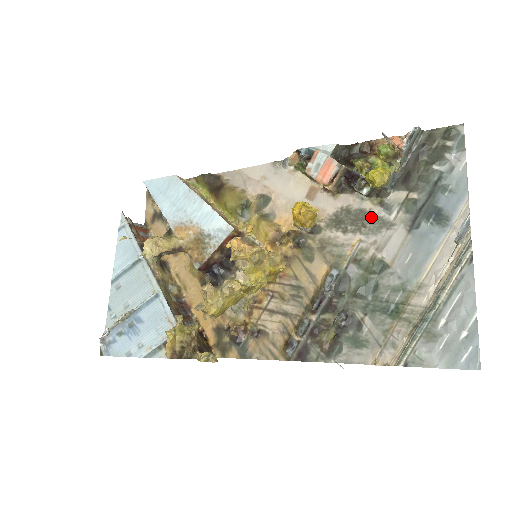
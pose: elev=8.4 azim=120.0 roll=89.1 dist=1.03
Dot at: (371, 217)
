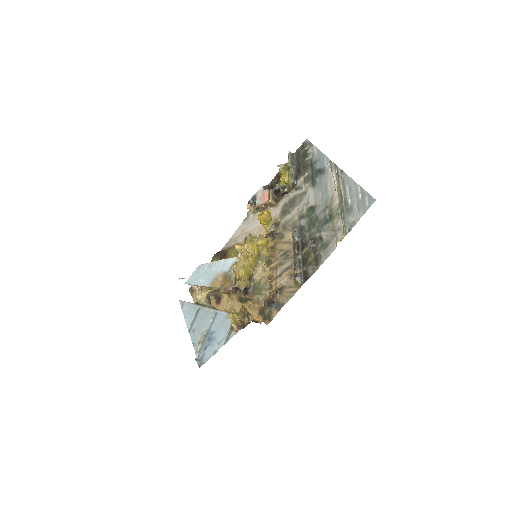
Dot at: (296, 197)
